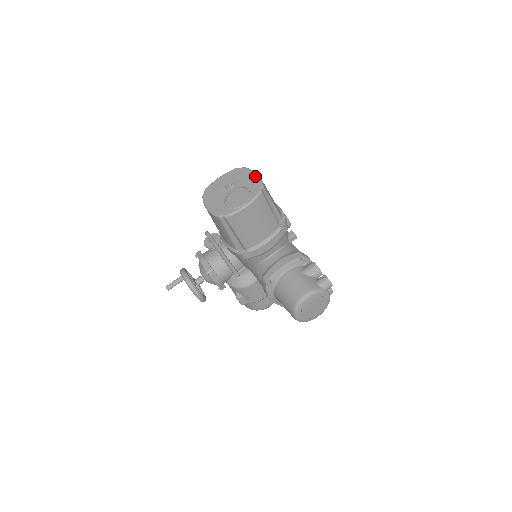
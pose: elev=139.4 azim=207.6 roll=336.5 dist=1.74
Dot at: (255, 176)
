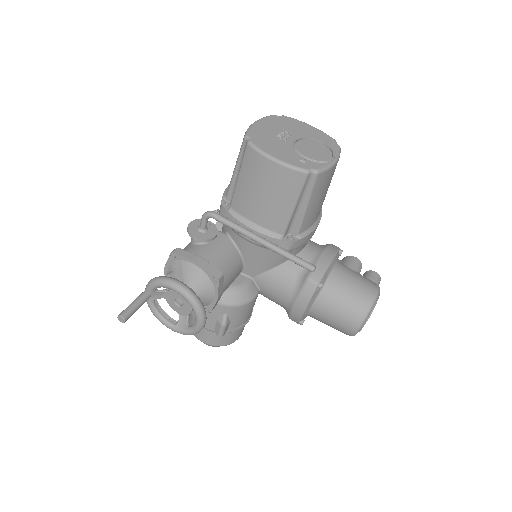
Dot at: (314, 128)
